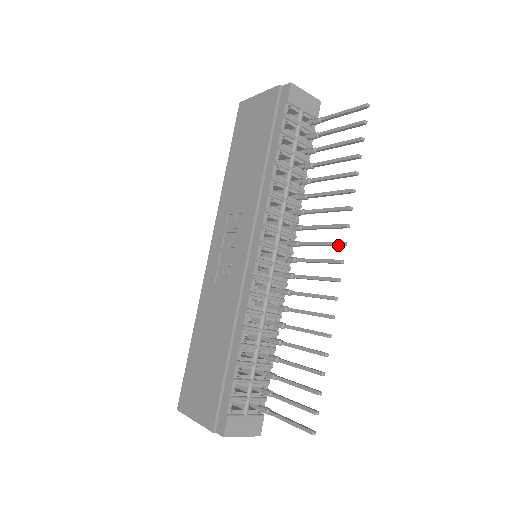
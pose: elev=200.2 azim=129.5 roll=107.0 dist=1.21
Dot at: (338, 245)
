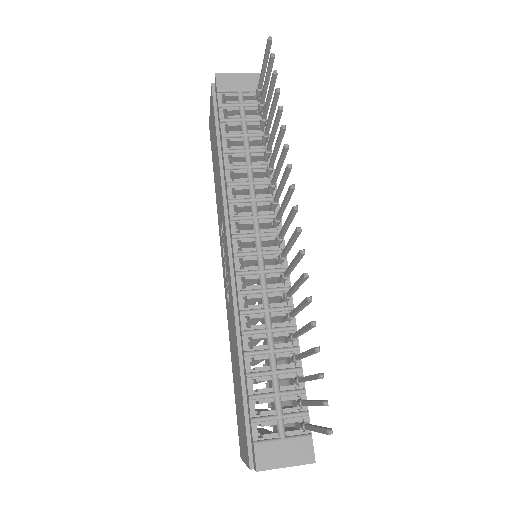
Dot at: (289, 193)
